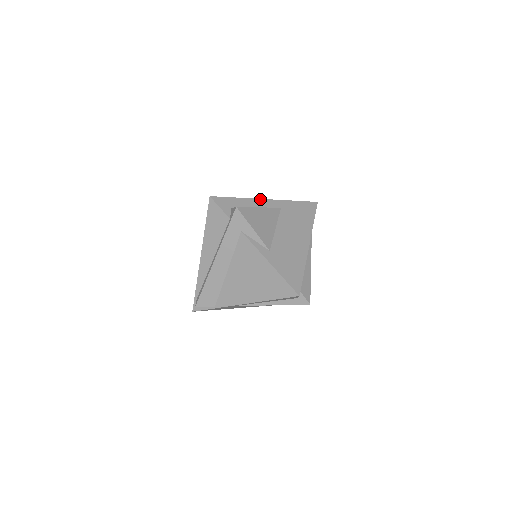
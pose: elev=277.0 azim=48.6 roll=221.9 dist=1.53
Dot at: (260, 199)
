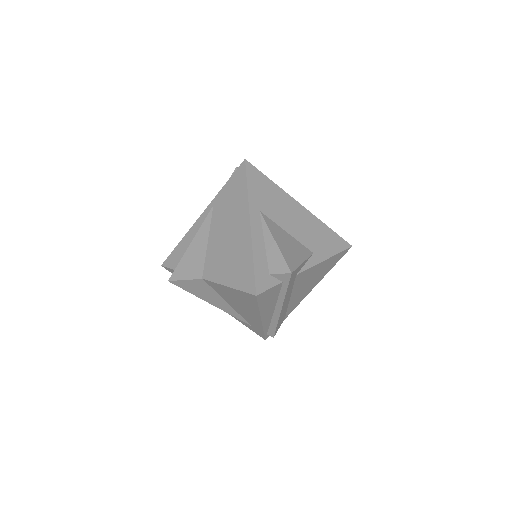
Dot at: (251, 231)
